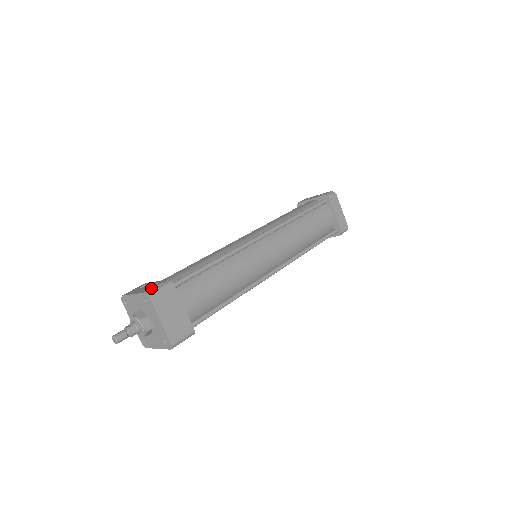
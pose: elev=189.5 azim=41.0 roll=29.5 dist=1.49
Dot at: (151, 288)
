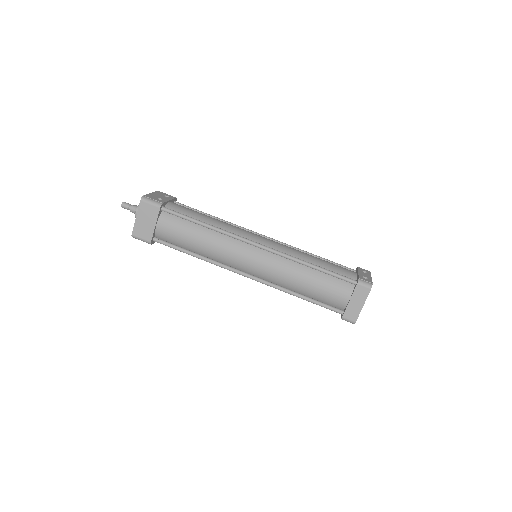
Dot at: (150, 197)
